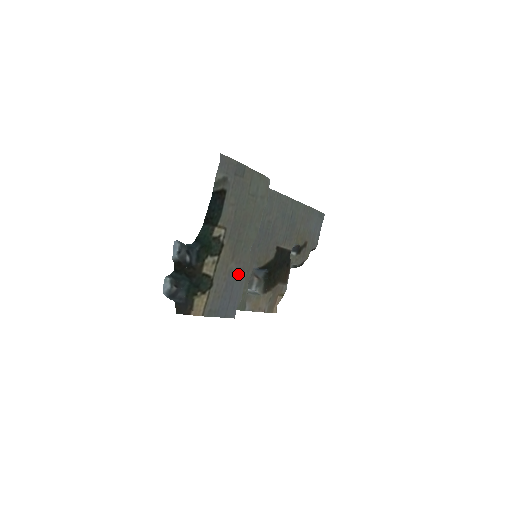
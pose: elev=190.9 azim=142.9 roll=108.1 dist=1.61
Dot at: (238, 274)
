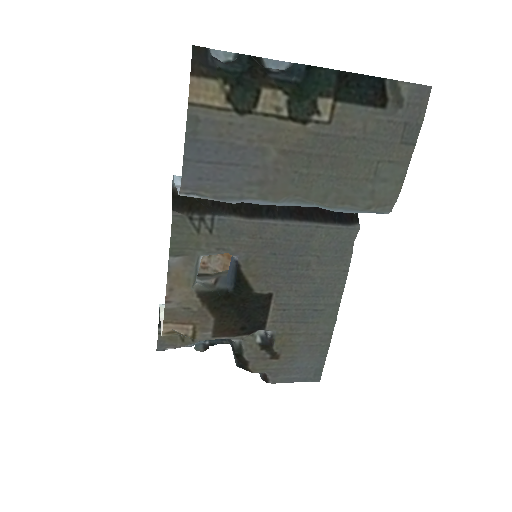
Dot at: (257, 173)
